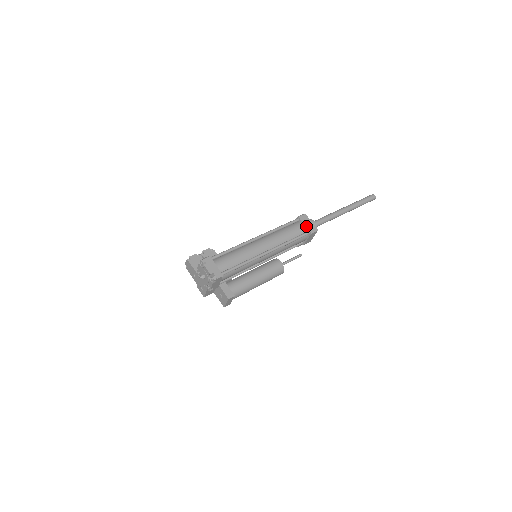
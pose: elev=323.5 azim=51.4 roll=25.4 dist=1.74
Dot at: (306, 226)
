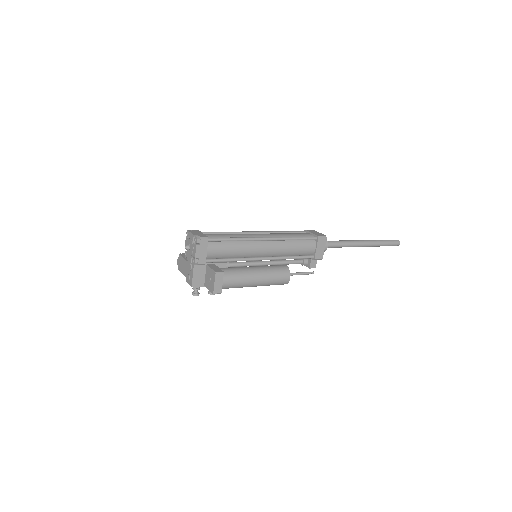
Dot at: (313, 233)
